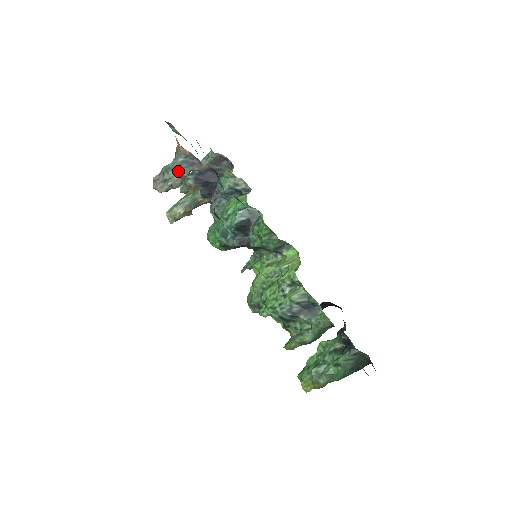
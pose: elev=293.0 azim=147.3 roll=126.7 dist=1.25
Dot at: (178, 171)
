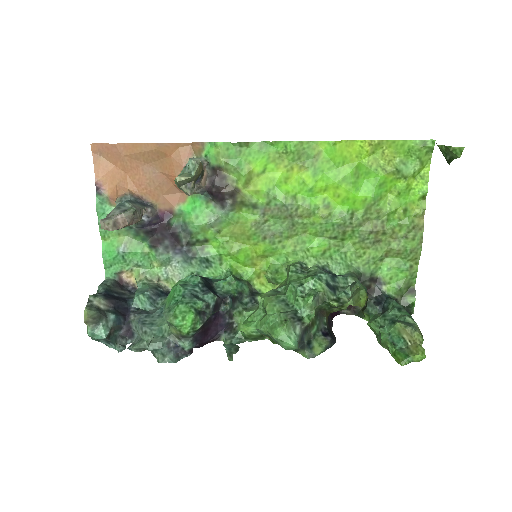
Dot at: (135, 205)
